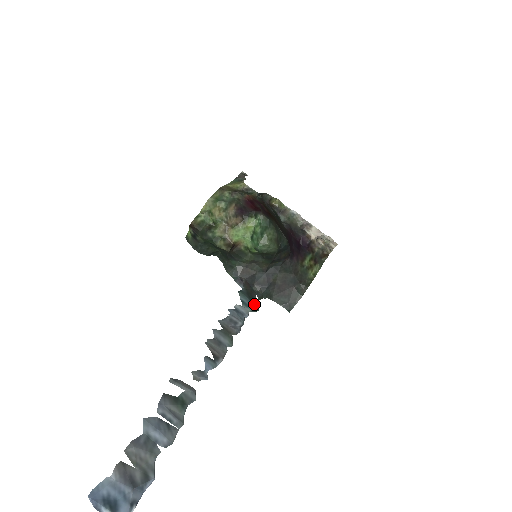
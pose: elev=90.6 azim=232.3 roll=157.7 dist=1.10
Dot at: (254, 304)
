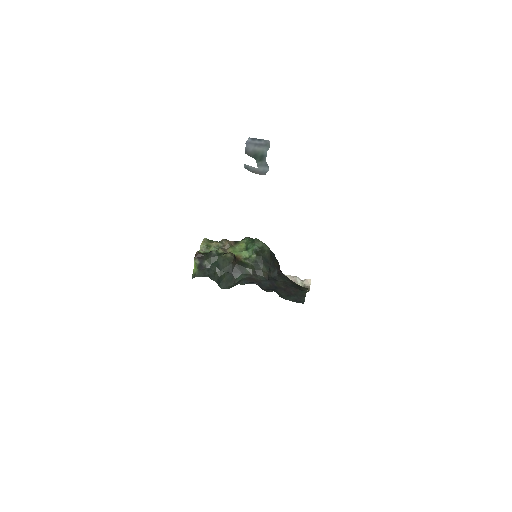
Dot at: occluded
